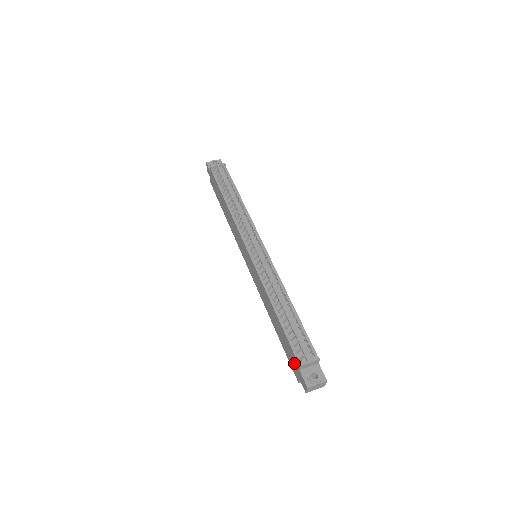
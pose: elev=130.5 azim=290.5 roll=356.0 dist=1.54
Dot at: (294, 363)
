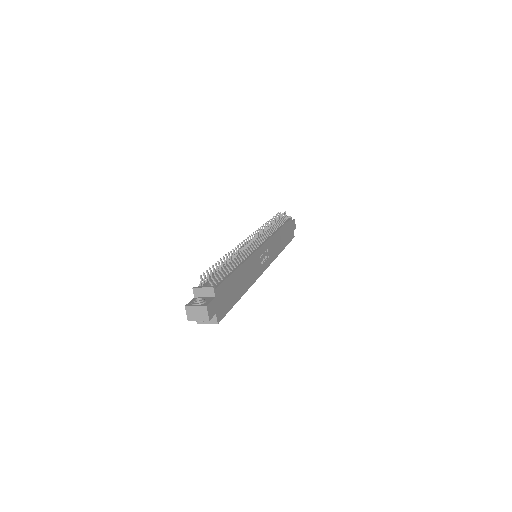
Dot at: occluded
